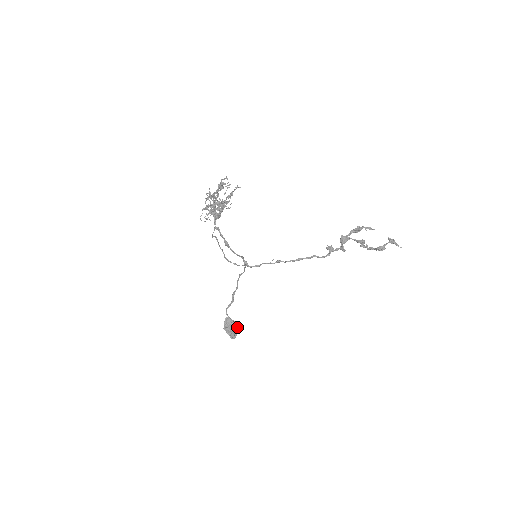
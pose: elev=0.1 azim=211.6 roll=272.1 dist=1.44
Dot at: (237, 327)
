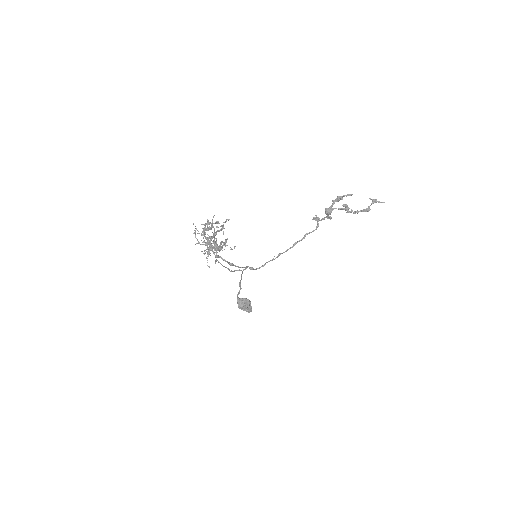
Dot at: (250, 302)
